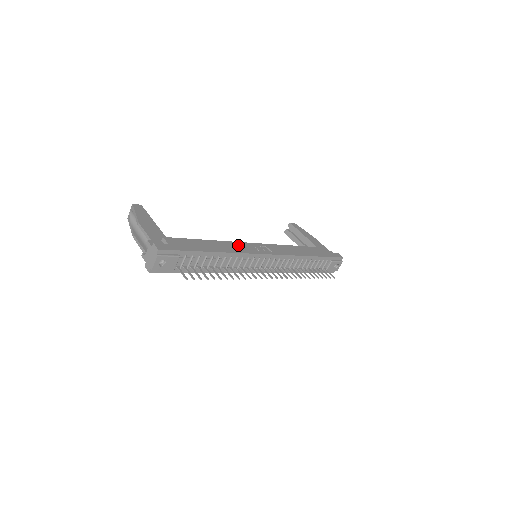
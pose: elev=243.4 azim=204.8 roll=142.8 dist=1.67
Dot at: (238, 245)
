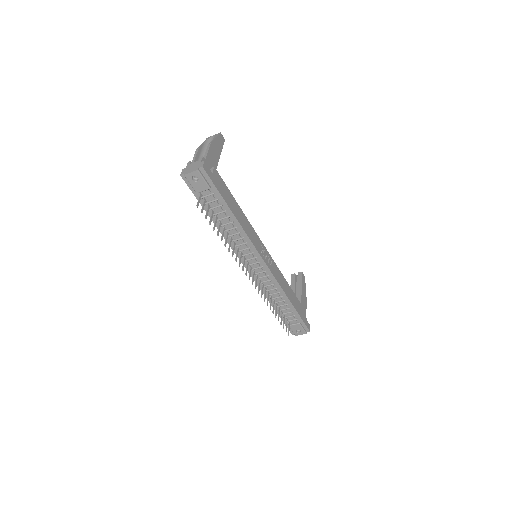
Dot at: (253, 233)
